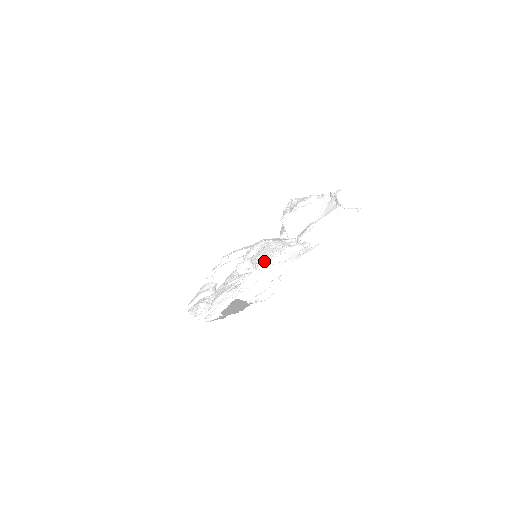
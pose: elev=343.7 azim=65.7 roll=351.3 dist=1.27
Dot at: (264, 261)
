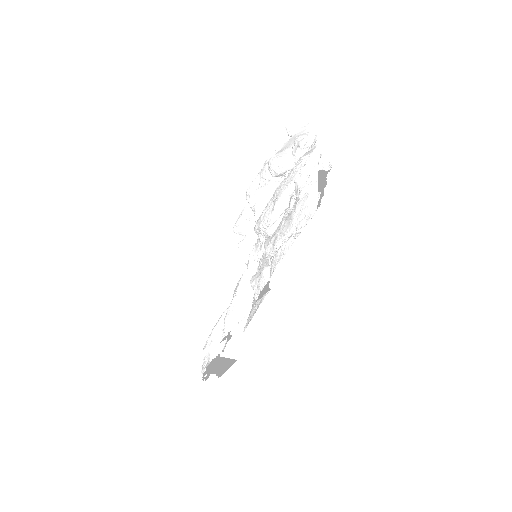
Dot at: (295, 173)
